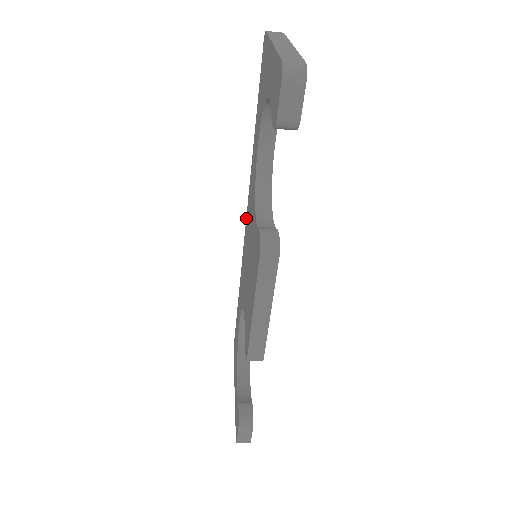
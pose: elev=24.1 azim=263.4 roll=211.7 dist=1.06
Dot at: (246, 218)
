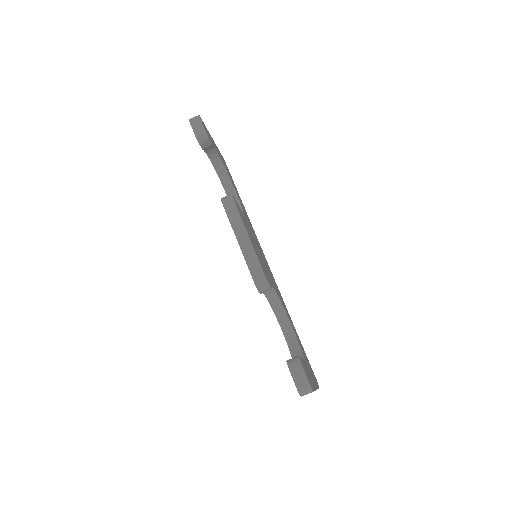
Dot at: occluded
